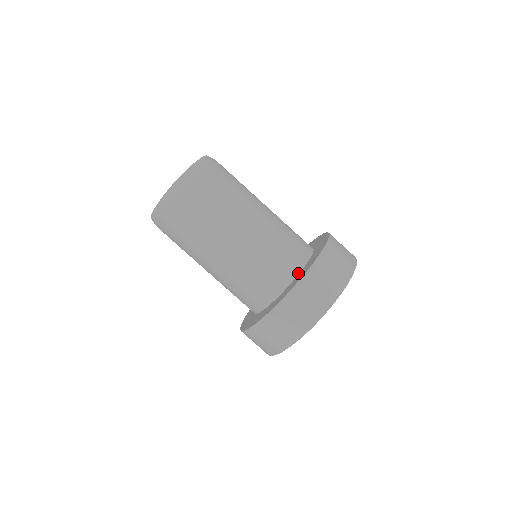
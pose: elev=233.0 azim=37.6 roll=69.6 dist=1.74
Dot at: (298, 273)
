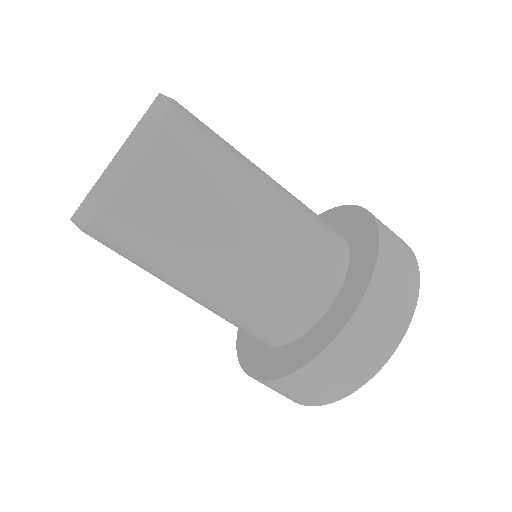
Dot at: (342, 282)
